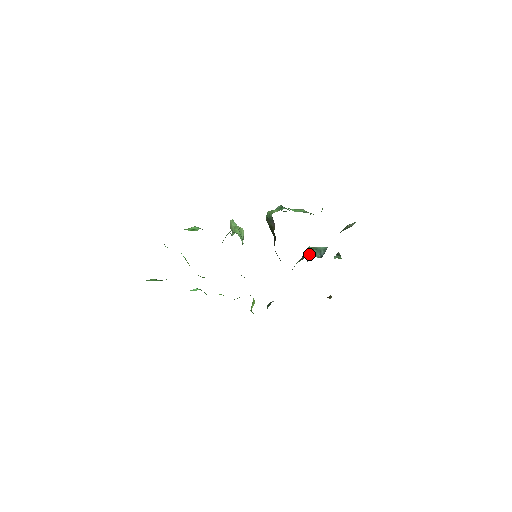
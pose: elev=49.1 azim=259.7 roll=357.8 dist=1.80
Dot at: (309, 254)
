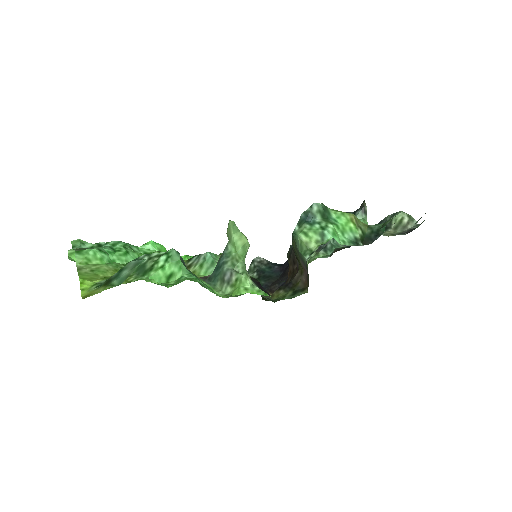
Dot at: (331, 248)
